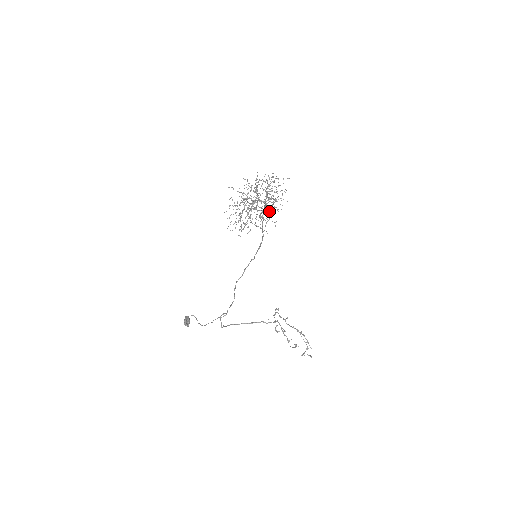
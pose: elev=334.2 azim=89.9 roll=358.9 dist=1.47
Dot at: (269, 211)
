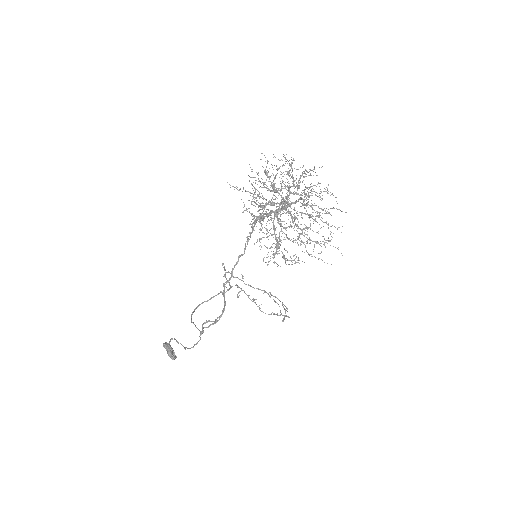
Dot at: occluded
